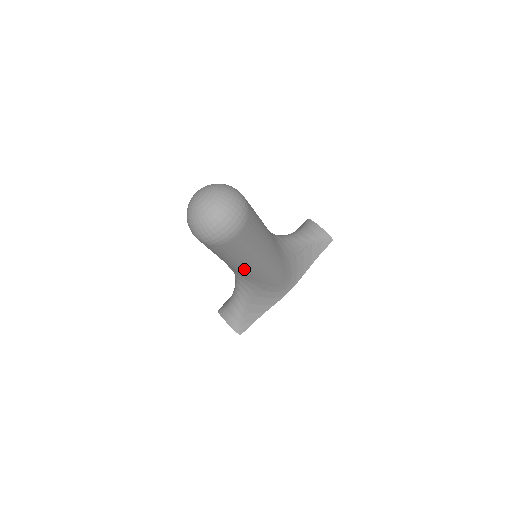
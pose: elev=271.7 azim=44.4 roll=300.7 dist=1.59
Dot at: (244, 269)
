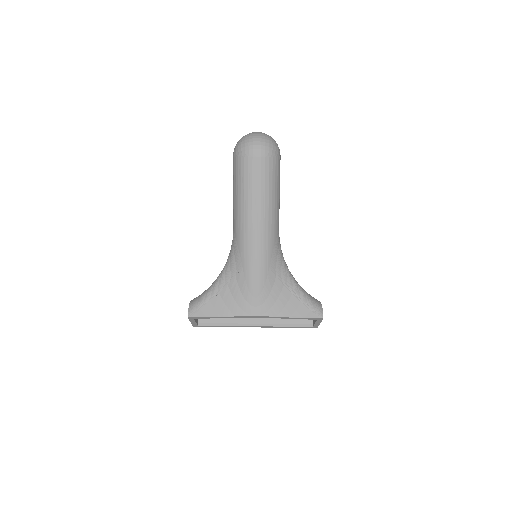
Dot at: (240, 220)
